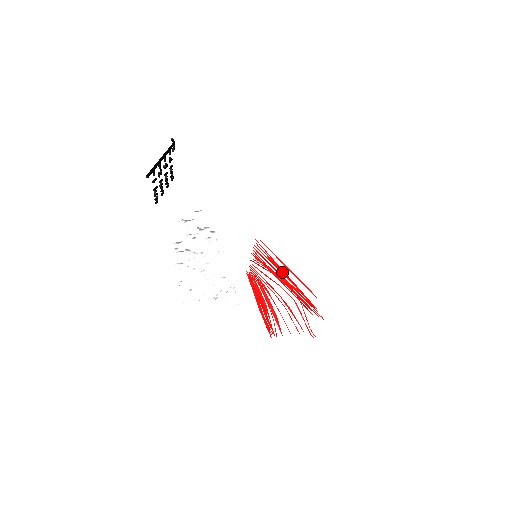
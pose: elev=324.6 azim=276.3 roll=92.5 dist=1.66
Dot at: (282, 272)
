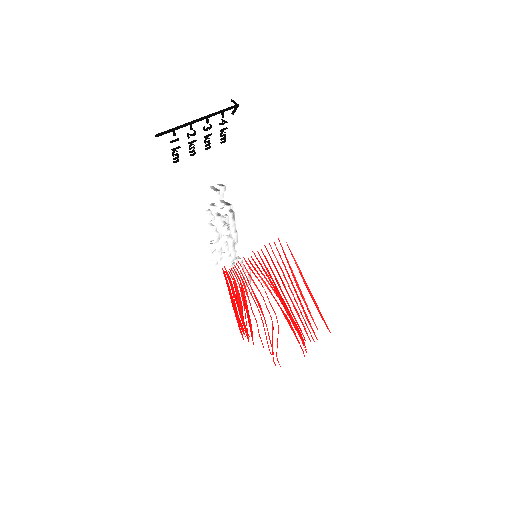
Dot at: (292, 285)
